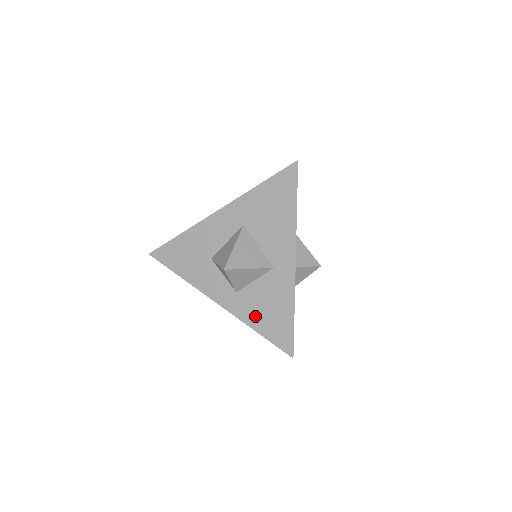
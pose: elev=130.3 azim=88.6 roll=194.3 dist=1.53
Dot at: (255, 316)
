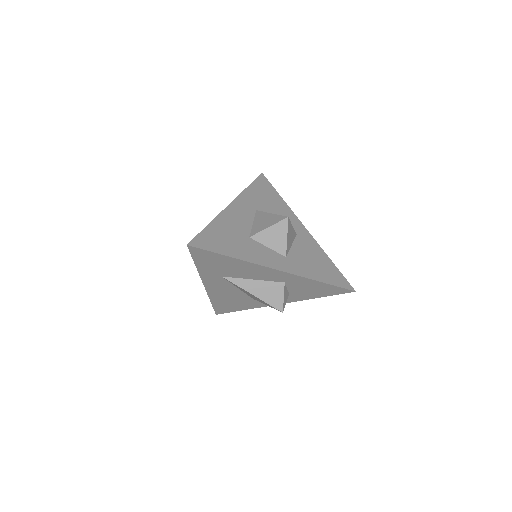
Dot at: (311, 270)
